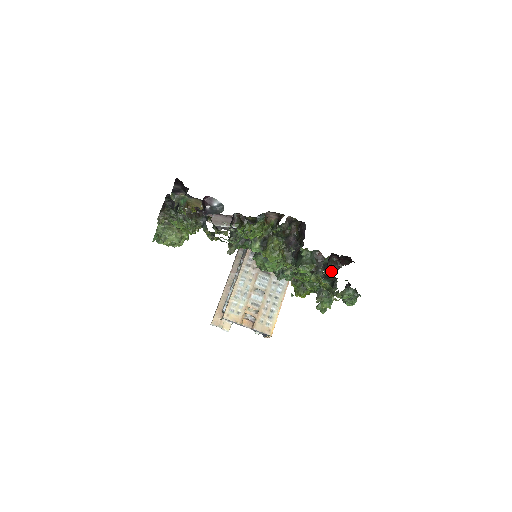
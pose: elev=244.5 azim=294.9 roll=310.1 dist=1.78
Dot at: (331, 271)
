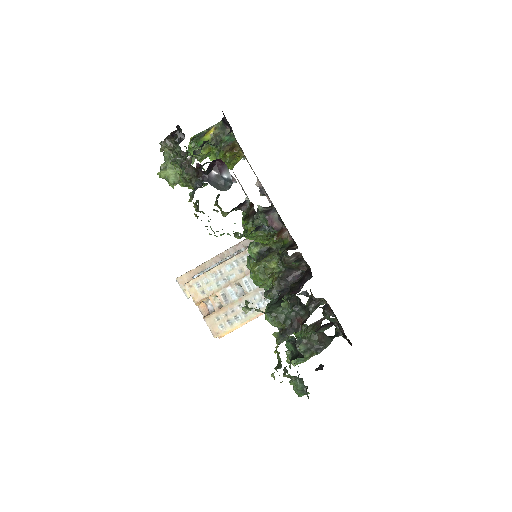
Dot at: (335, 330)
